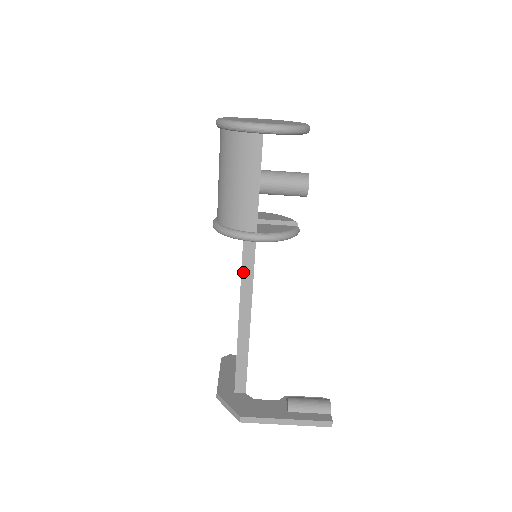
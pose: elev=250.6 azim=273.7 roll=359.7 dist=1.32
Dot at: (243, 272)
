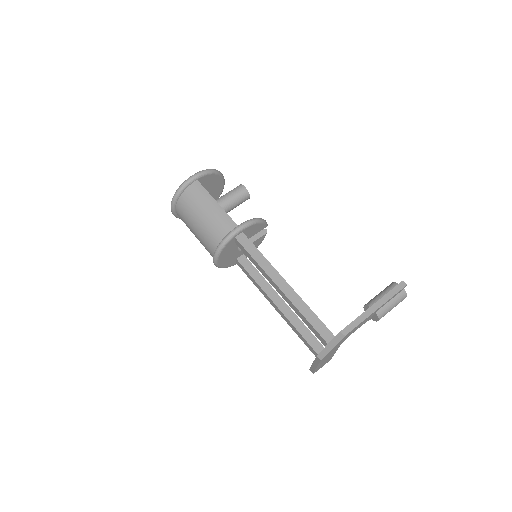
Dot at: (252, 255)
